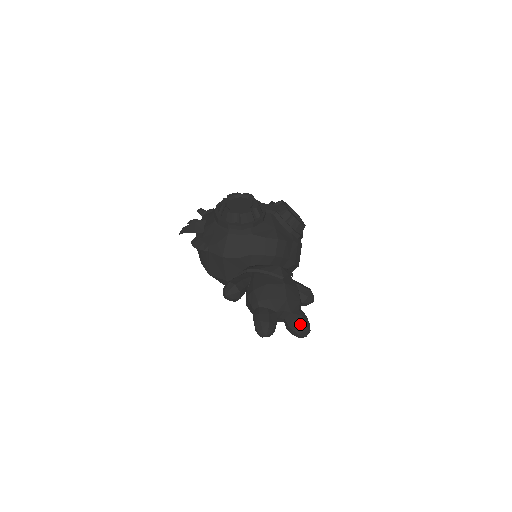
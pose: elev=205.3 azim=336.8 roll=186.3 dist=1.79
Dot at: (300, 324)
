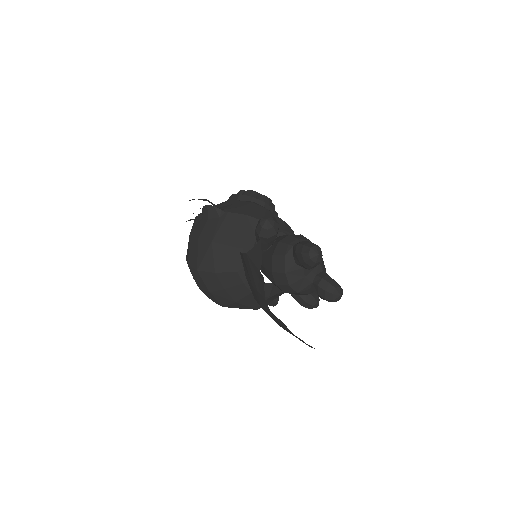
Dot at: occluded
